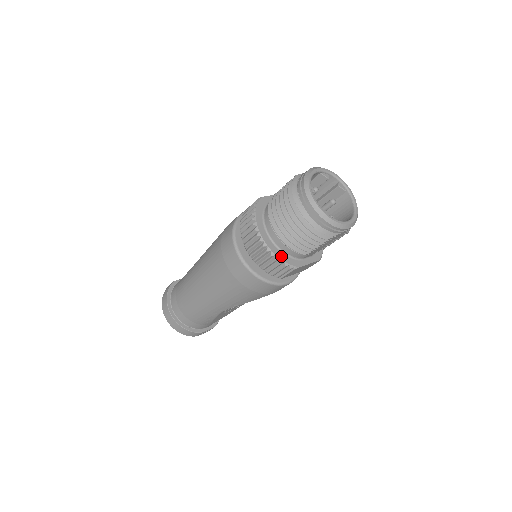
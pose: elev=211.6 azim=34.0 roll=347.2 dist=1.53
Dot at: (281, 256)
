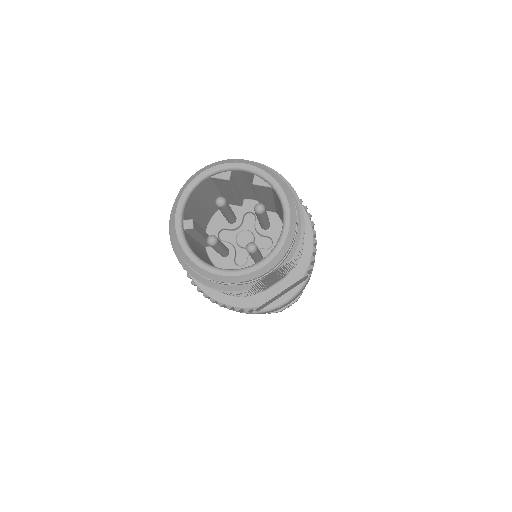
Dot at: (226, 299)
